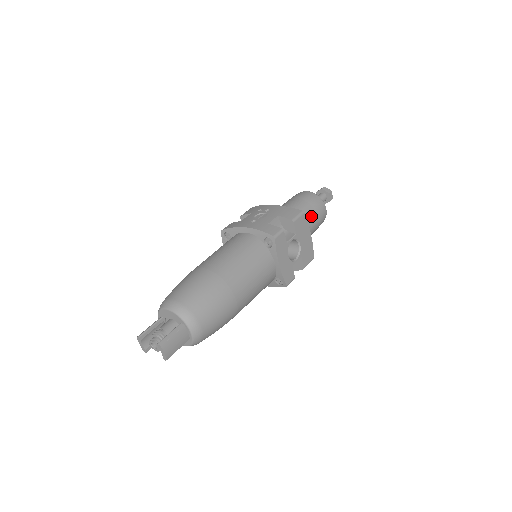
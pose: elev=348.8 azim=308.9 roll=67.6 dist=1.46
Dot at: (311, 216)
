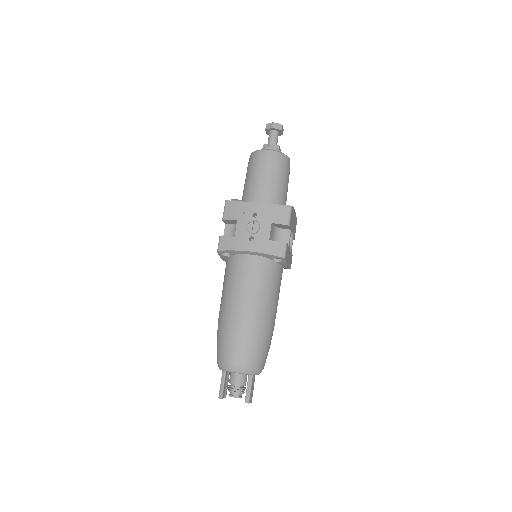
Dot at: (285, 185)
